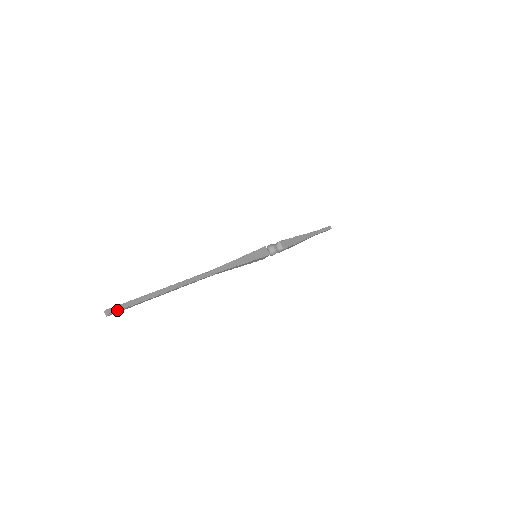
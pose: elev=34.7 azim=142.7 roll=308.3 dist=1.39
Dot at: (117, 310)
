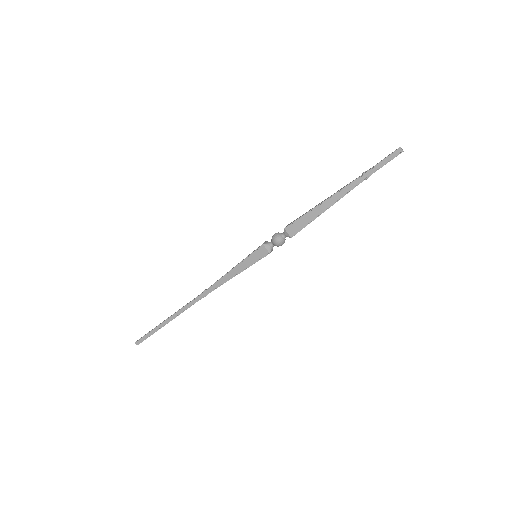
Dot at: (141, 342)
